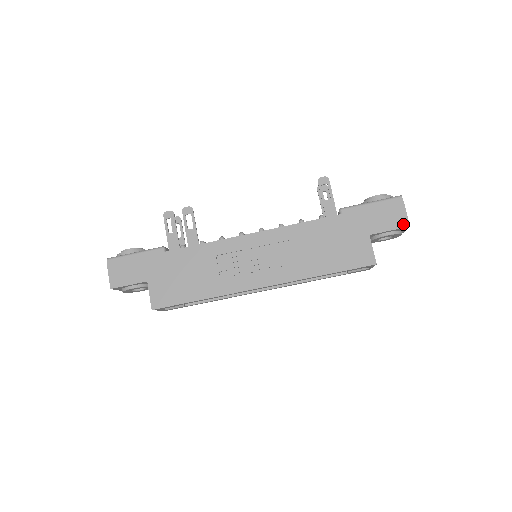
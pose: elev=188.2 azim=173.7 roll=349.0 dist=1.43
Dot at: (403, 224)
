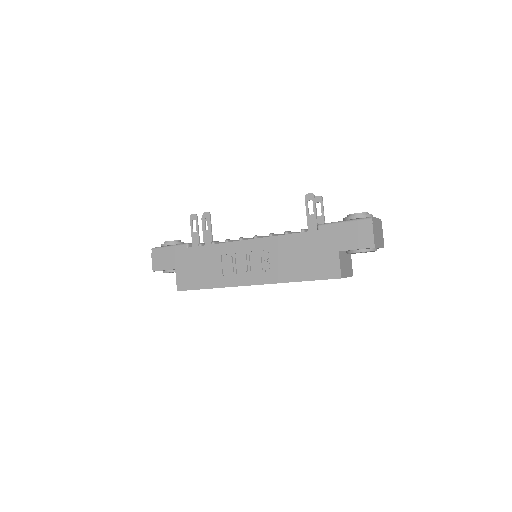
Dot at: (369, 245)
